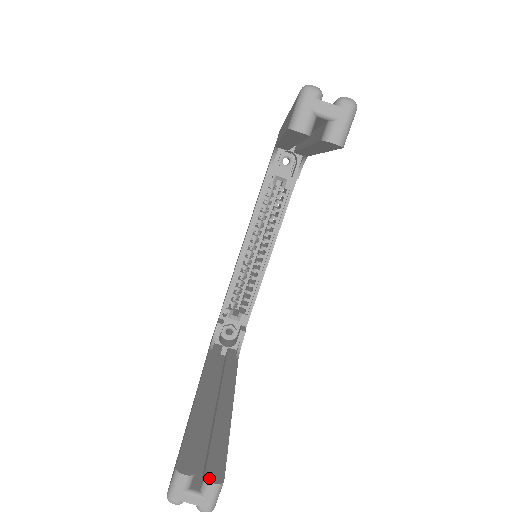
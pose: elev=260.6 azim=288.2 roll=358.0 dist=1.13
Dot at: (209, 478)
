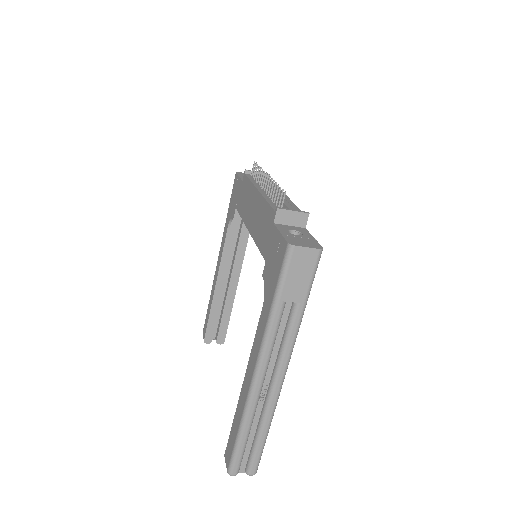
Dot at: (218, 343)
